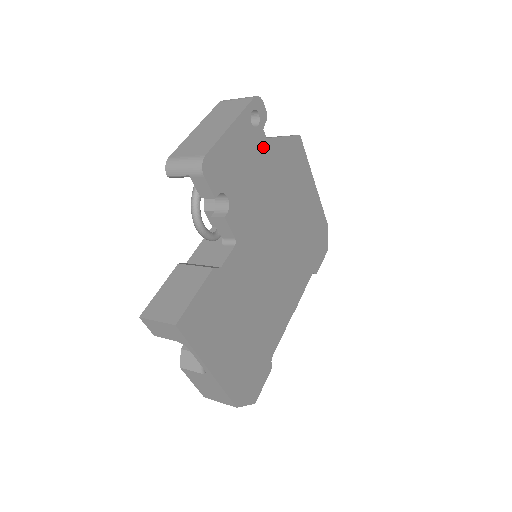
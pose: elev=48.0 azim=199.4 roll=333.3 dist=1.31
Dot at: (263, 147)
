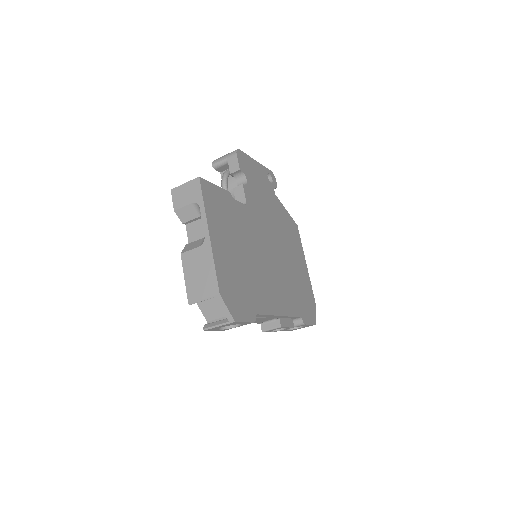
Dot at: (272, 195)
